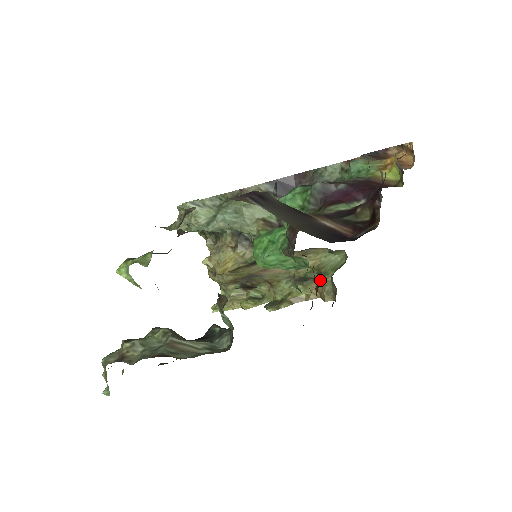
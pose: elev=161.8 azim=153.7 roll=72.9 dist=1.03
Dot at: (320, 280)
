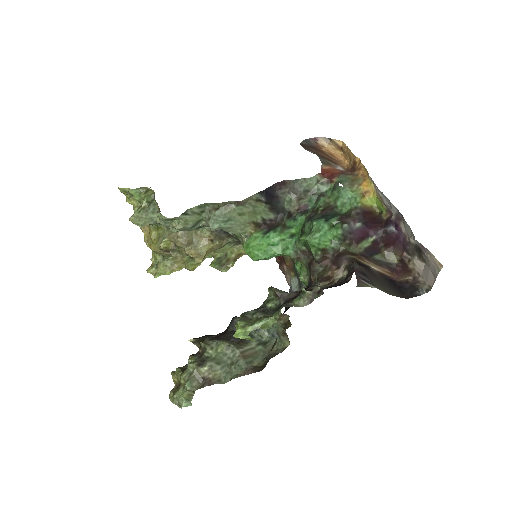
Dot at: occluded
